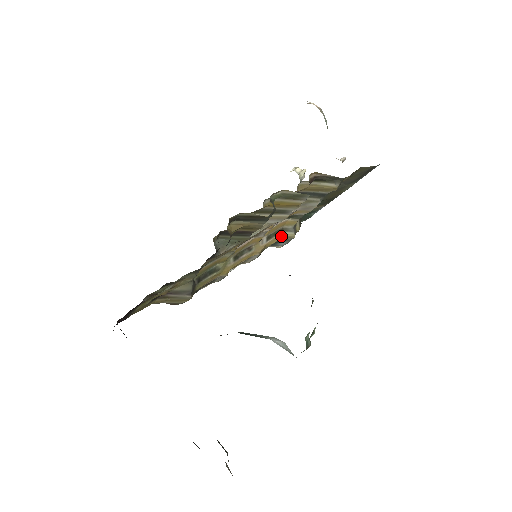
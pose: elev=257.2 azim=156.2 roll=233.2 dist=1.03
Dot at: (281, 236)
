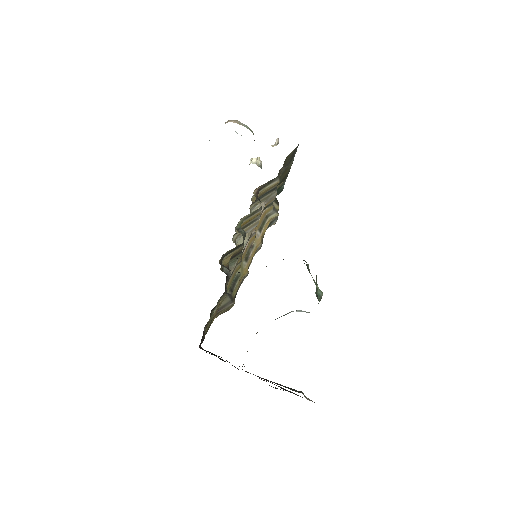
Dot at: (269, 221)
